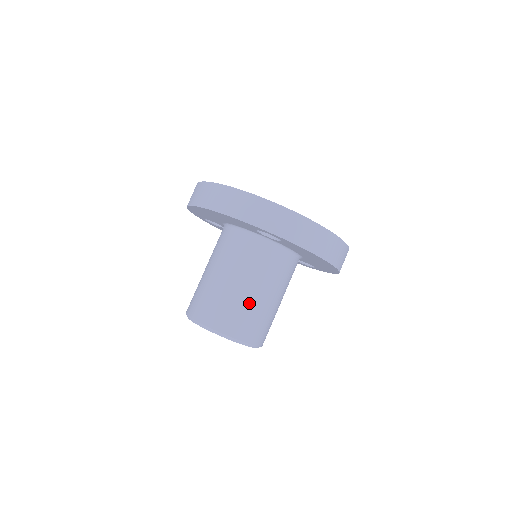
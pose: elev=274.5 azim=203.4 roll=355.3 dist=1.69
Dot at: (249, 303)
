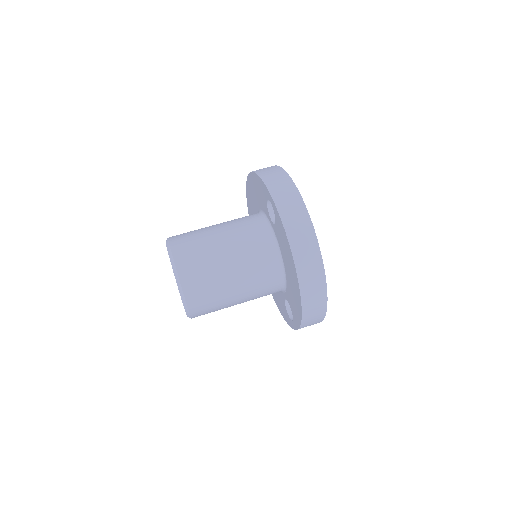
Dot at: (211, 252)
